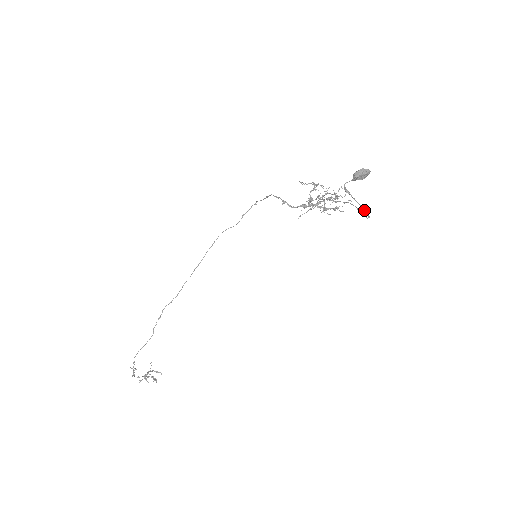
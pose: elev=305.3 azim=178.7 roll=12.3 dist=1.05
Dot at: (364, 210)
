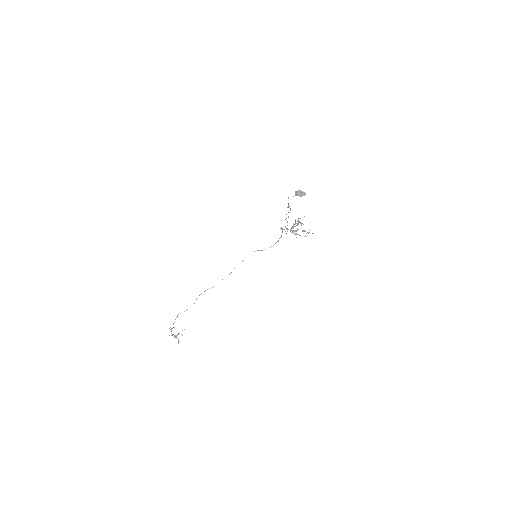
Dot at: occluded
